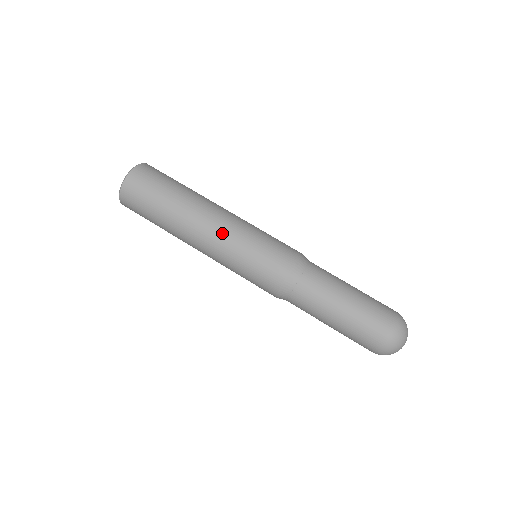
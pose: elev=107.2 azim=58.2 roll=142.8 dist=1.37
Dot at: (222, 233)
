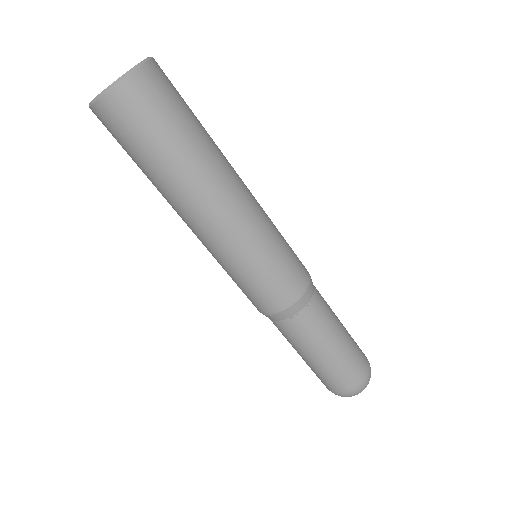
Dot at: (238, 228)
